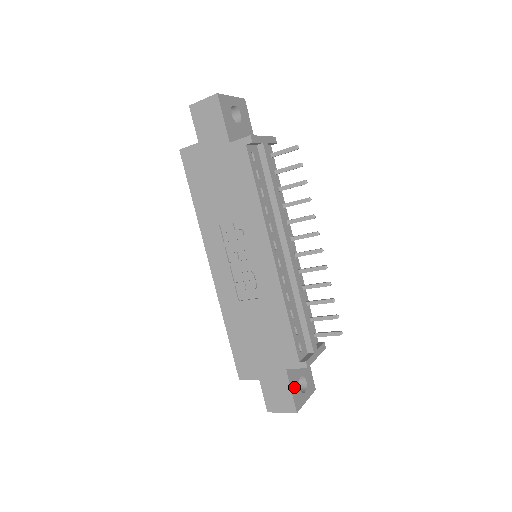
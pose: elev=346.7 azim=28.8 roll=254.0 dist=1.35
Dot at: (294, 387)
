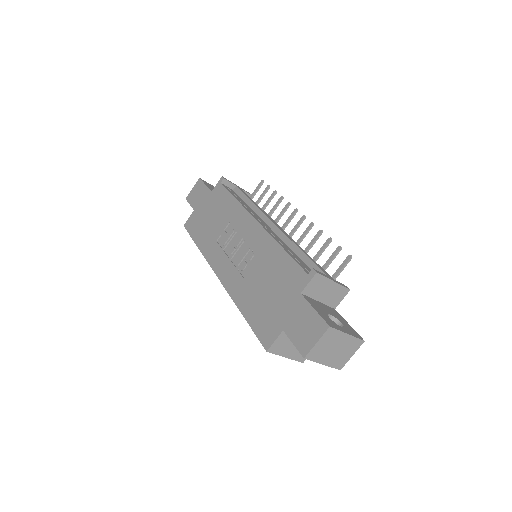
Dot at: (319, 311)
